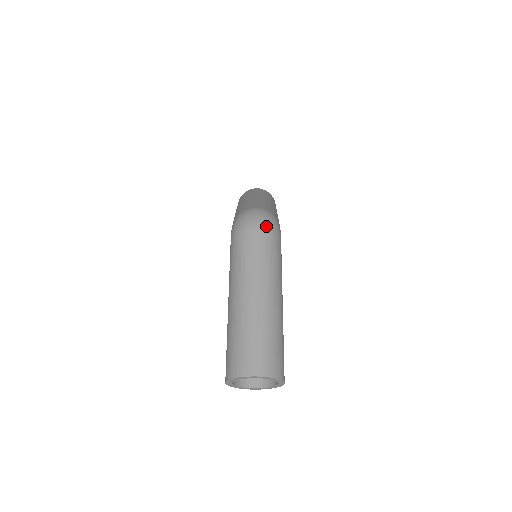
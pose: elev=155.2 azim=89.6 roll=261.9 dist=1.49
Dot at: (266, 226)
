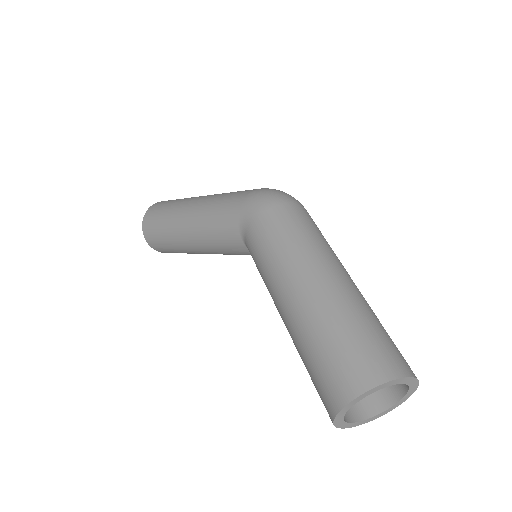
Dot at: occluded
